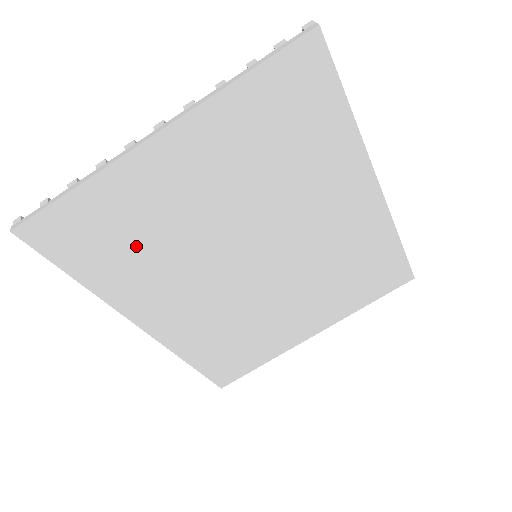
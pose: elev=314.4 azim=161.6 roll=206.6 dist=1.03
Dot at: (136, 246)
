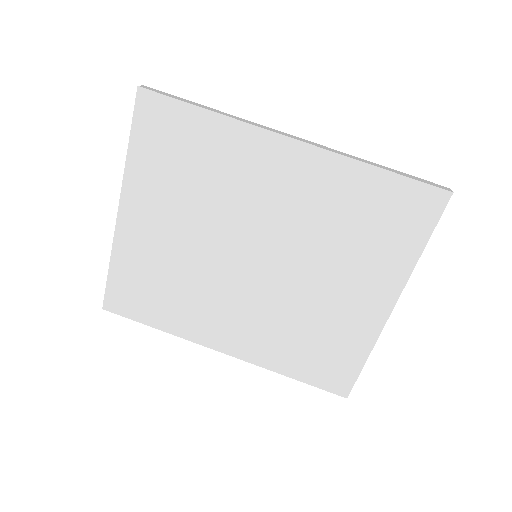
Dot at: (166, 288)
